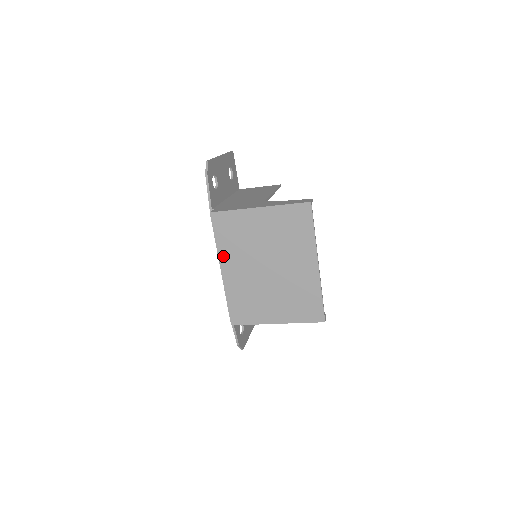
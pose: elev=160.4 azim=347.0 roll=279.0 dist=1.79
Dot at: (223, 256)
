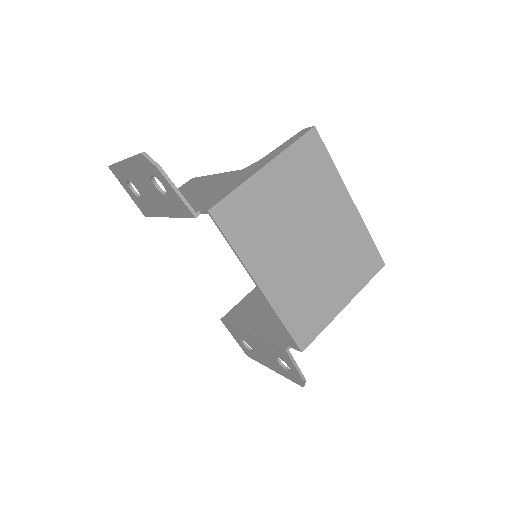
Dot at: (252, 263)
